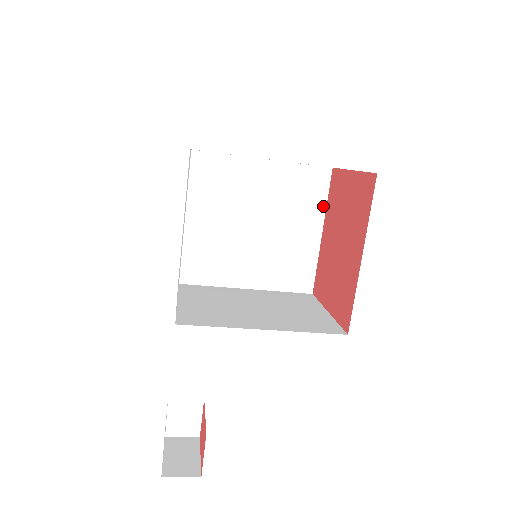
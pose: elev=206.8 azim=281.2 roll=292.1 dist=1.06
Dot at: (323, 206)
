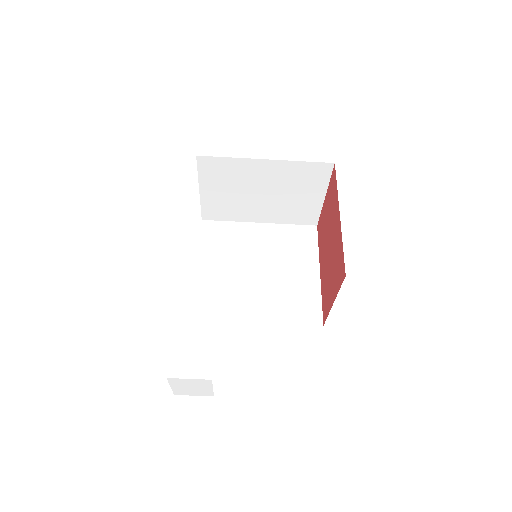
Dot at: (316, 252)
